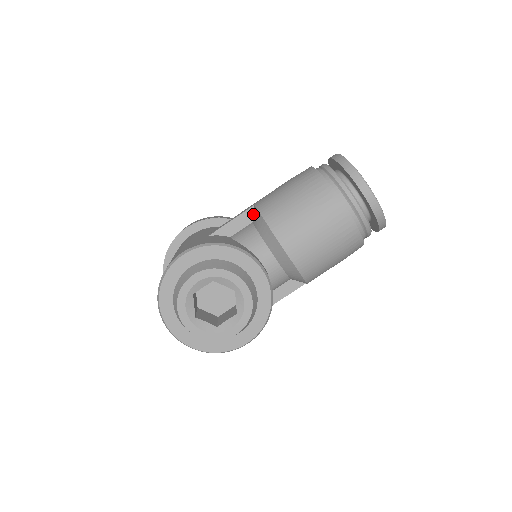
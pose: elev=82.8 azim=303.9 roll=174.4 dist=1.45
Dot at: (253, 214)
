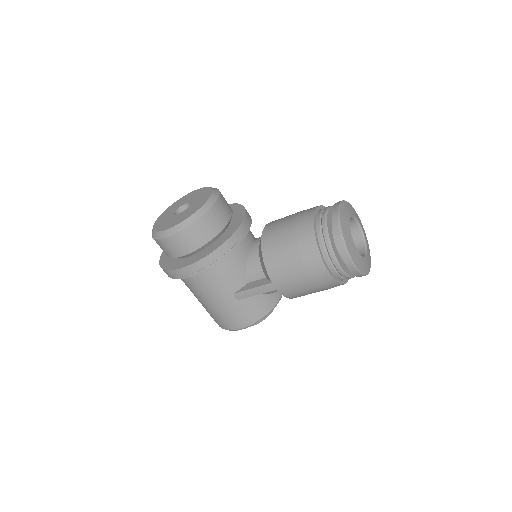
Dot at: occluded
